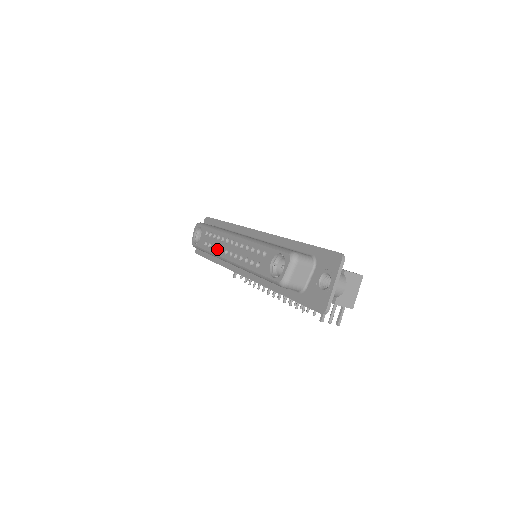
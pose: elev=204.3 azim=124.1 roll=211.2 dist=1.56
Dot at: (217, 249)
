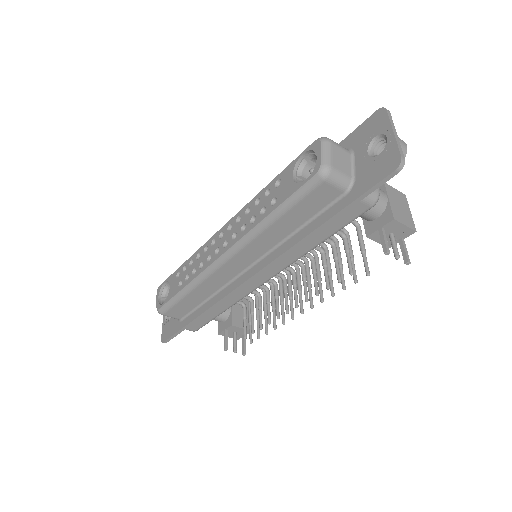
Dot at: (200, 268)
